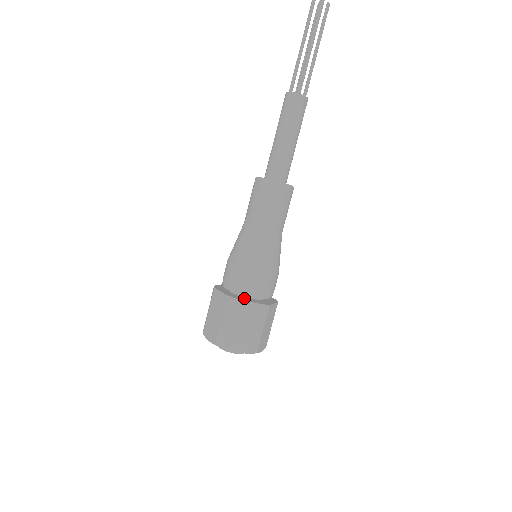
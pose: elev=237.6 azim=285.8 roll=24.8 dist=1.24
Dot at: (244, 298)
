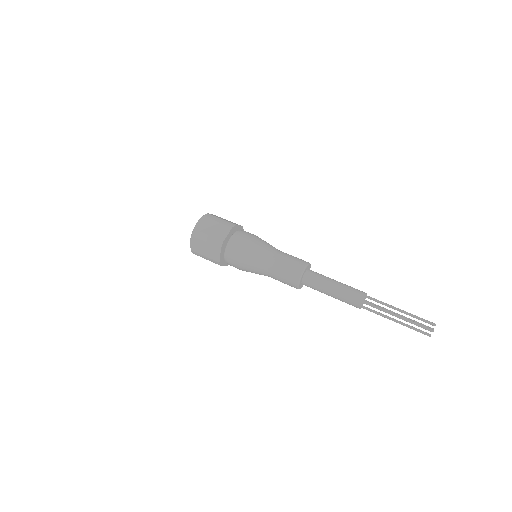
Dot at: occluded
